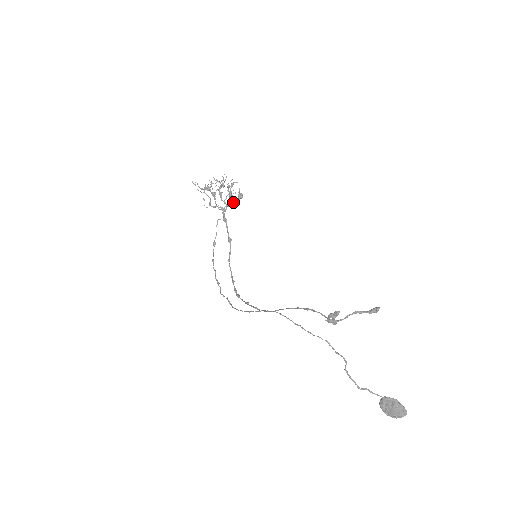
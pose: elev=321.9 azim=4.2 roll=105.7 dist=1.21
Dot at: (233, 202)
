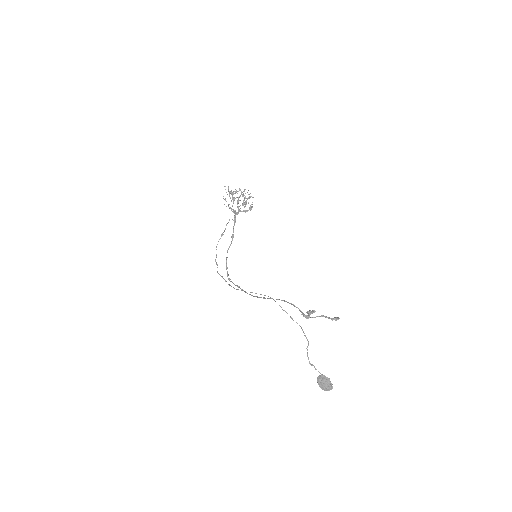
Dot at: (244, 210)
